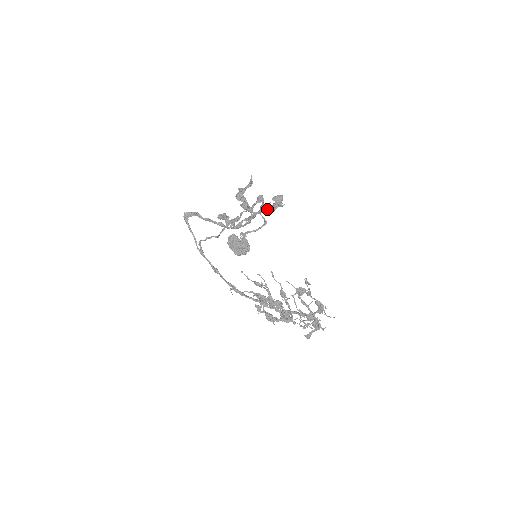
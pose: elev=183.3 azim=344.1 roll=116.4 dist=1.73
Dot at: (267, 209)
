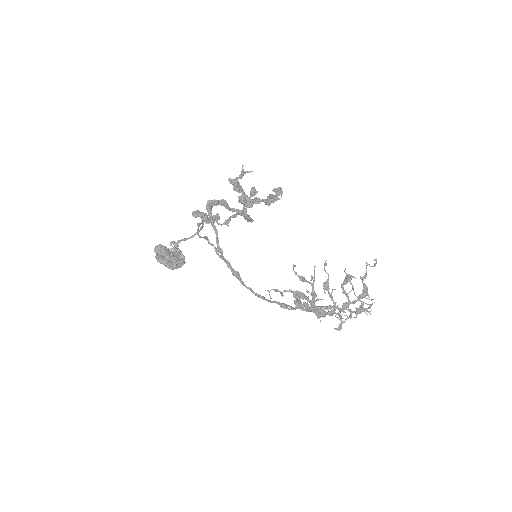
Dot at: occluded
